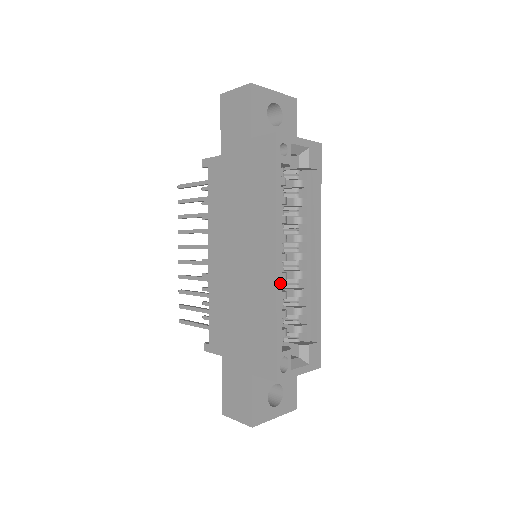
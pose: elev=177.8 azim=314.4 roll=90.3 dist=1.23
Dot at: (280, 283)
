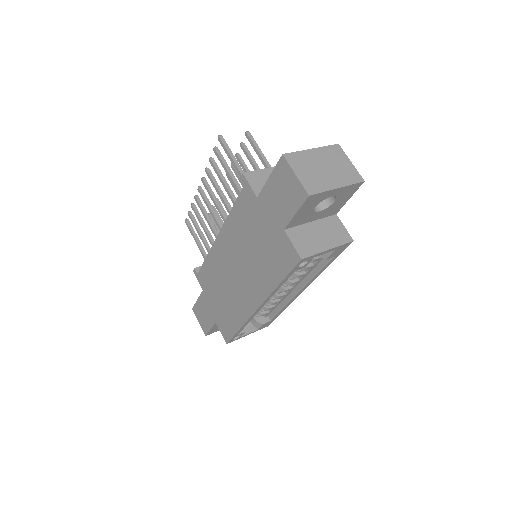
Dot at: occluded
